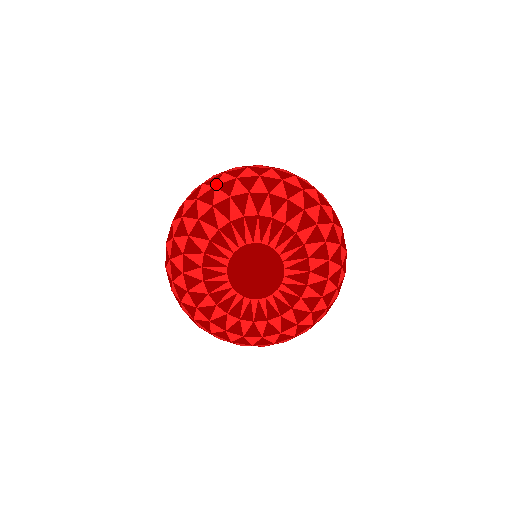
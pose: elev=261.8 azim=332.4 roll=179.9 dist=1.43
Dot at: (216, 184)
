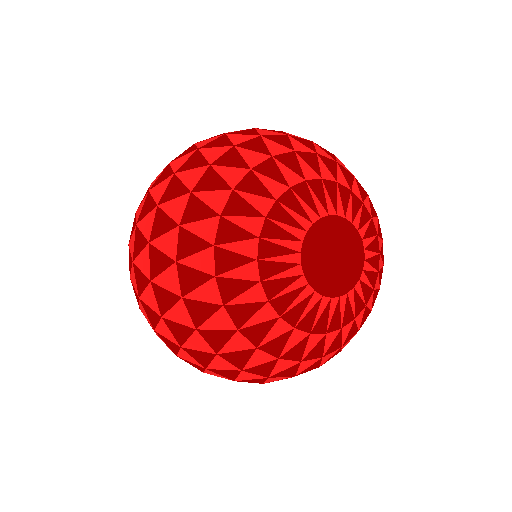
Dot at: (288, 134)
